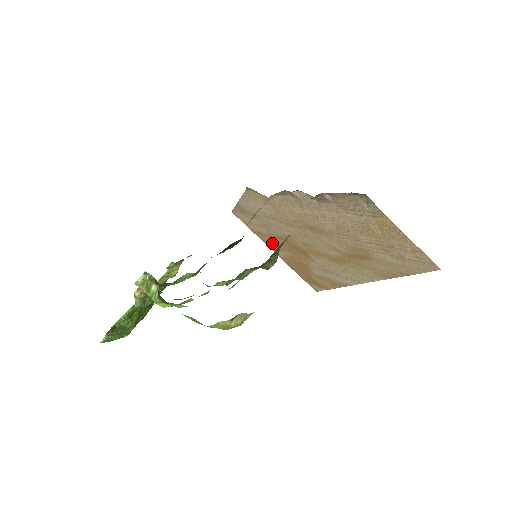
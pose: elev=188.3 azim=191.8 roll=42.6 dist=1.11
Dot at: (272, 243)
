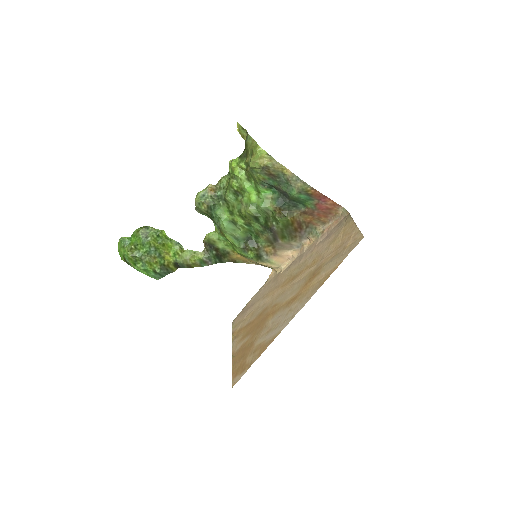
Dot at: (241, 336)
